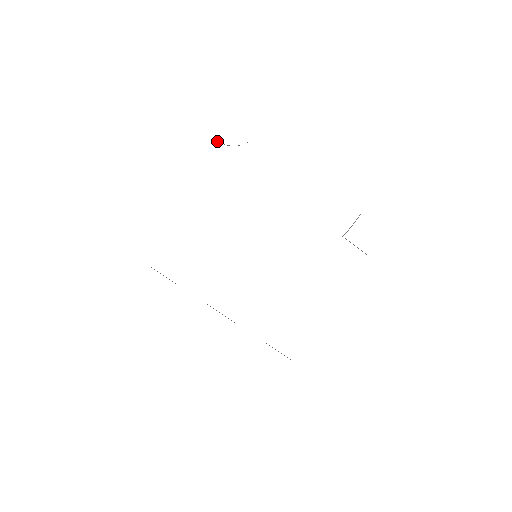
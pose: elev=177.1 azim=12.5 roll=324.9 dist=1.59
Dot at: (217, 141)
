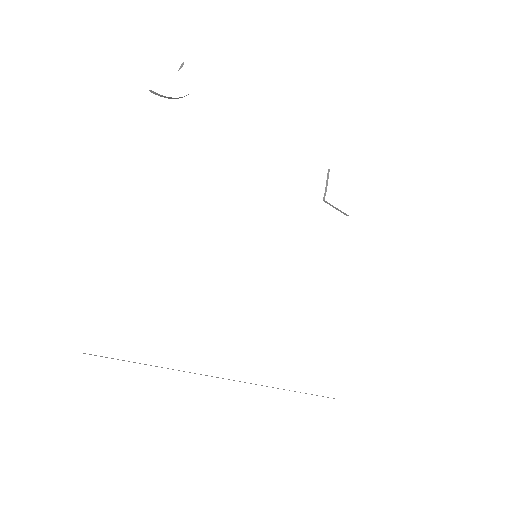
Dot at: (153, 92)
